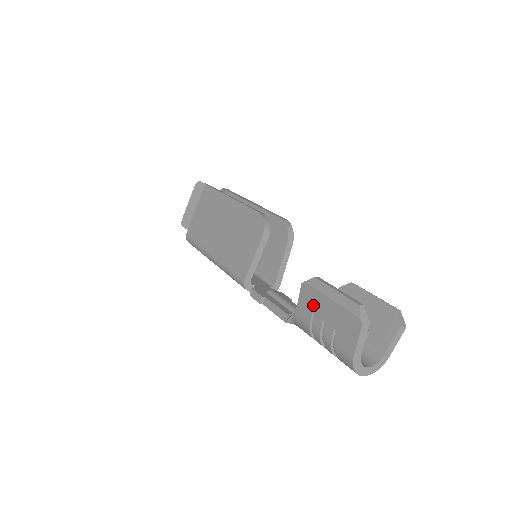
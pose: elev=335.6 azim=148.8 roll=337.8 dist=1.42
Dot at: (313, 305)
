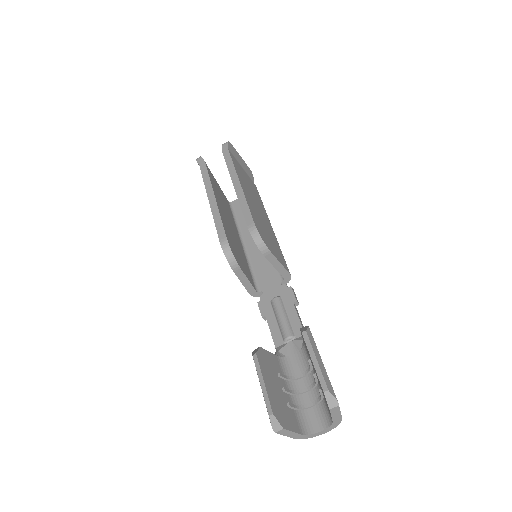
Dot at: occluded
